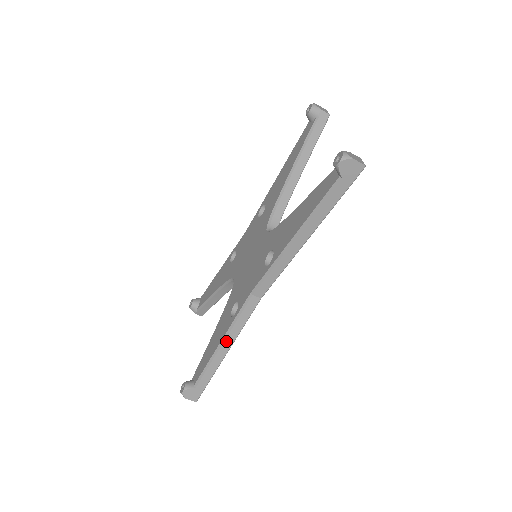
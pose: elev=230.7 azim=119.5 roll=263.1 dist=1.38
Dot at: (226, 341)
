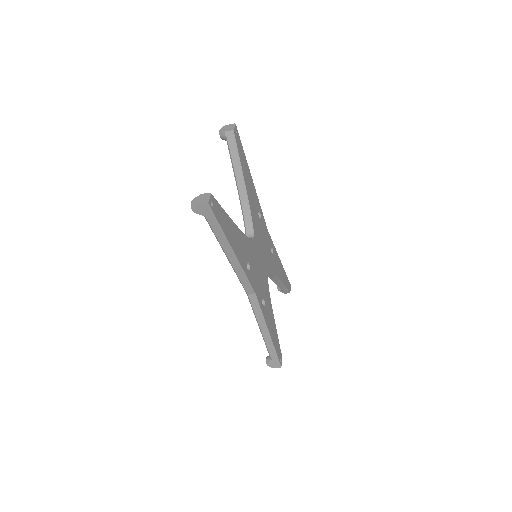
Dot at: (261, 327)
